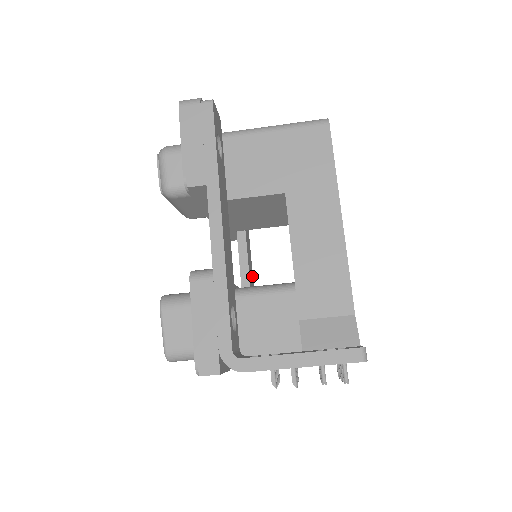
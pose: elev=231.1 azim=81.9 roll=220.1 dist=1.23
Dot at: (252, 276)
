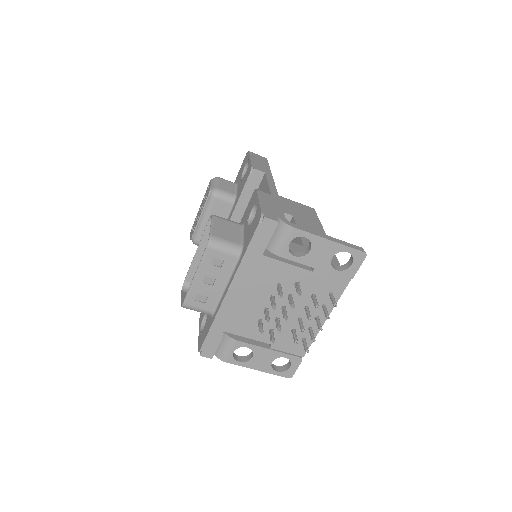
Dot at: occluded
